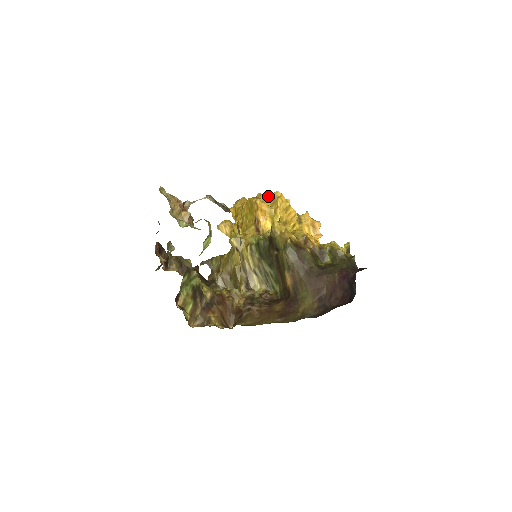
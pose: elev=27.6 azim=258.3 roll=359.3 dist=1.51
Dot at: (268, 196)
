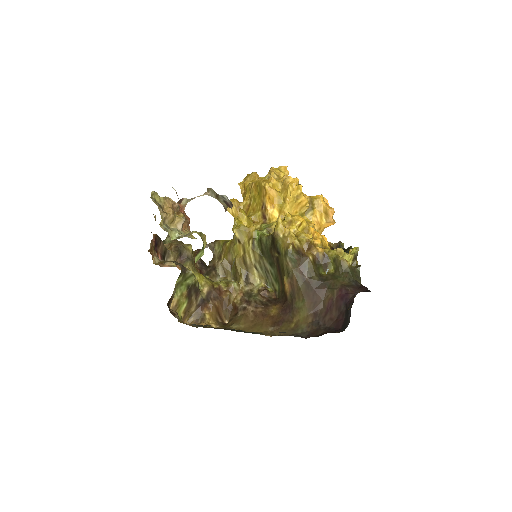
Dot at: (282, 170)
